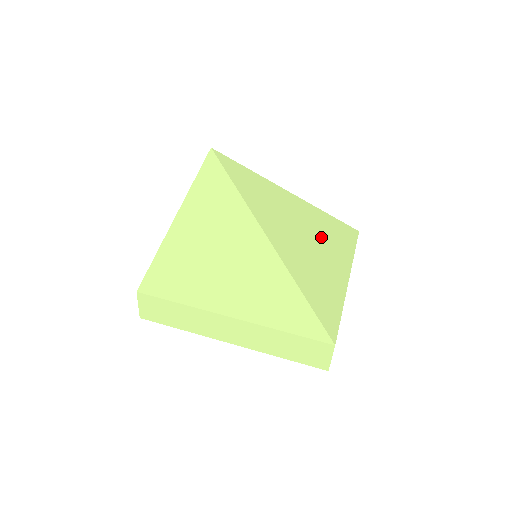
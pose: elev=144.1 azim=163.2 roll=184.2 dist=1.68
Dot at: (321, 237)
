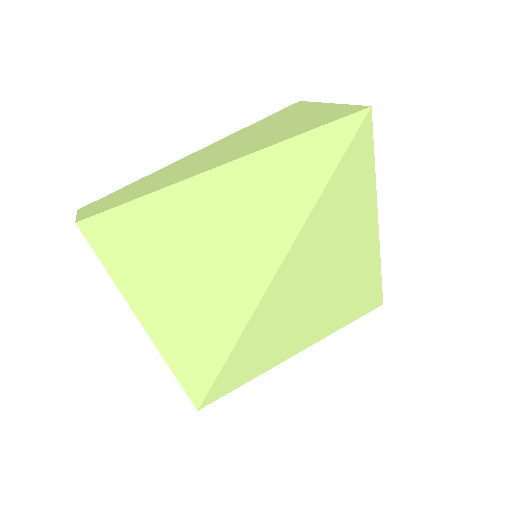
Dot at: (329, 306)
